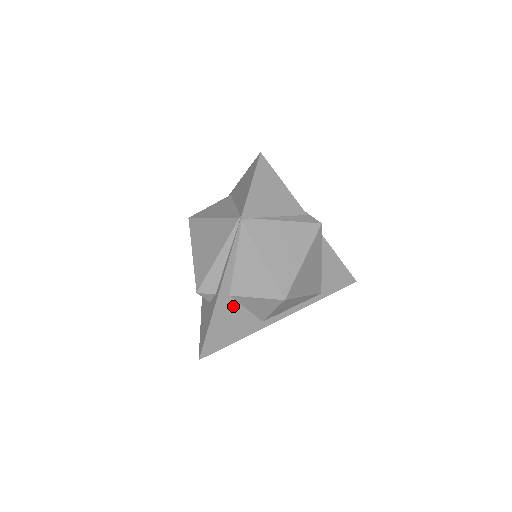
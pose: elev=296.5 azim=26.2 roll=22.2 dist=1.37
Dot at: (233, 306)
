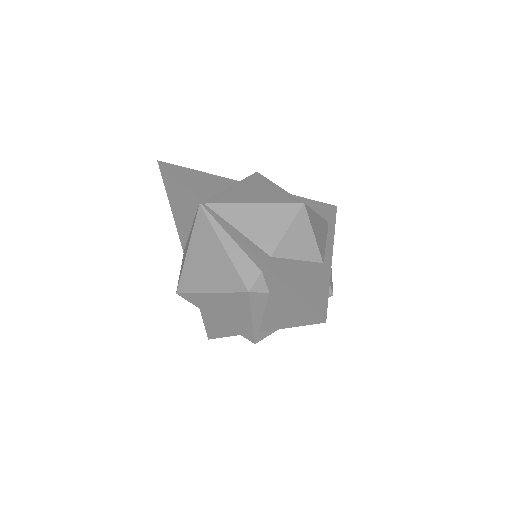
Dot at: (285, 263)
